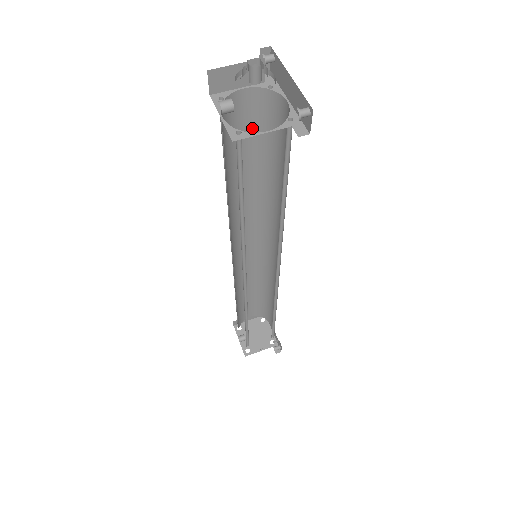
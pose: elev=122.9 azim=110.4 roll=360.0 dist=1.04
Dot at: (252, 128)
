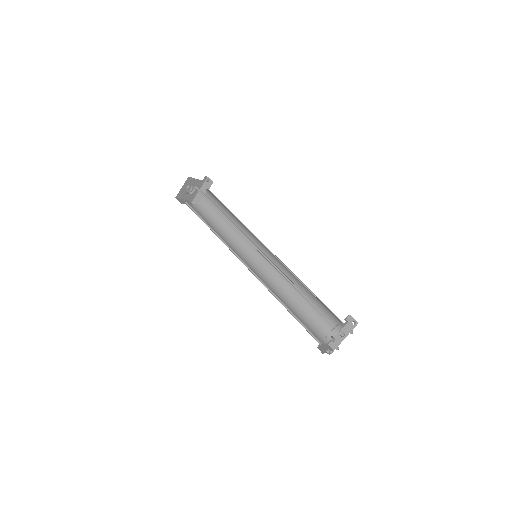
Dot at: (203, 216)
